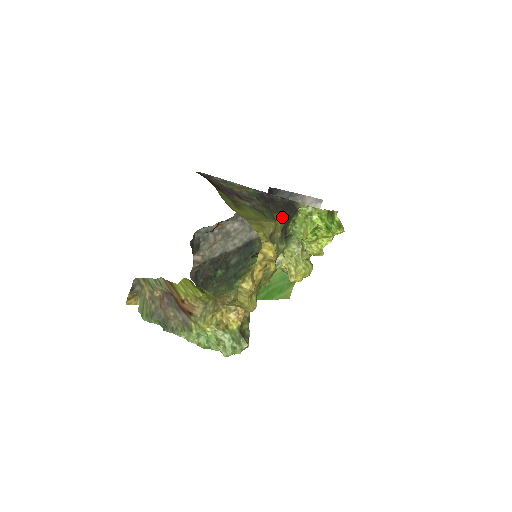
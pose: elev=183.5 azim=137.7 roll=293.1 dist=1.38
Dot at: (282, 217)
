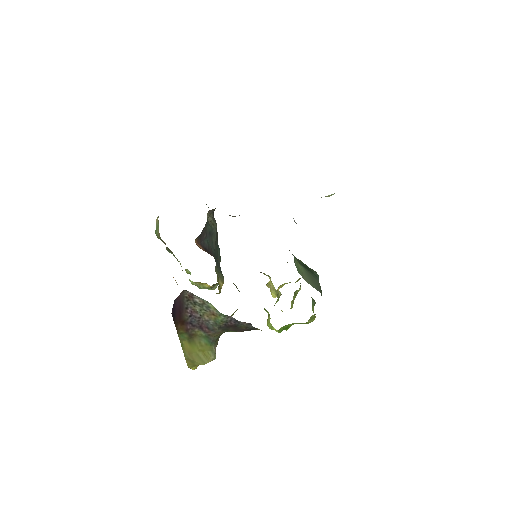
Dot at: occluded
